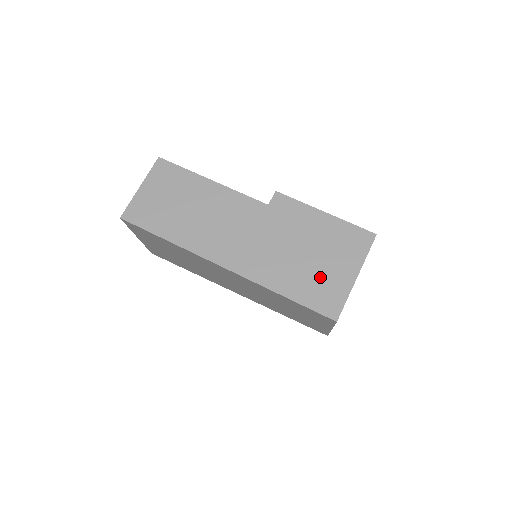
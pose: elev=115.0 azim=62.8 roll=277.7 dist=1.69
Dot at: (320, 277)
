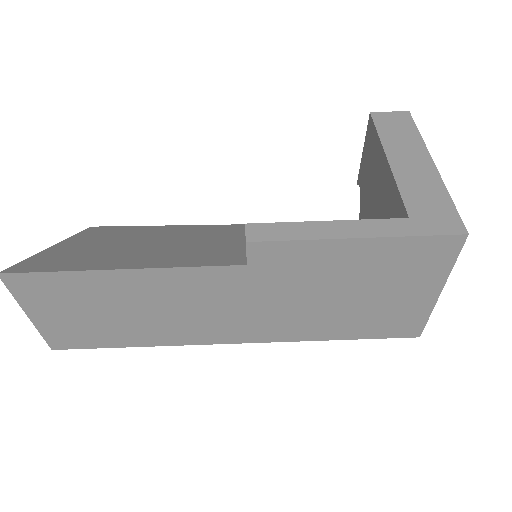
Dot at: (381, 311)
